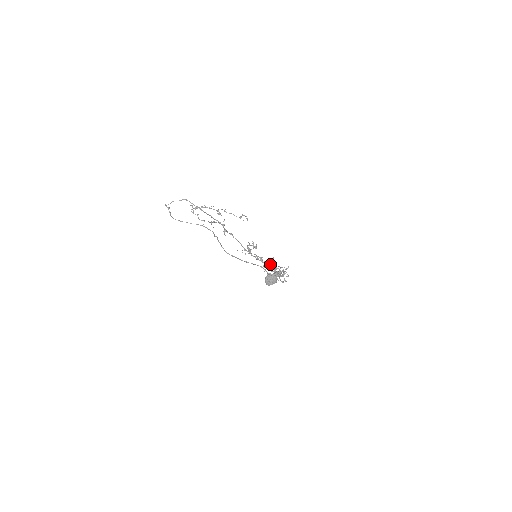
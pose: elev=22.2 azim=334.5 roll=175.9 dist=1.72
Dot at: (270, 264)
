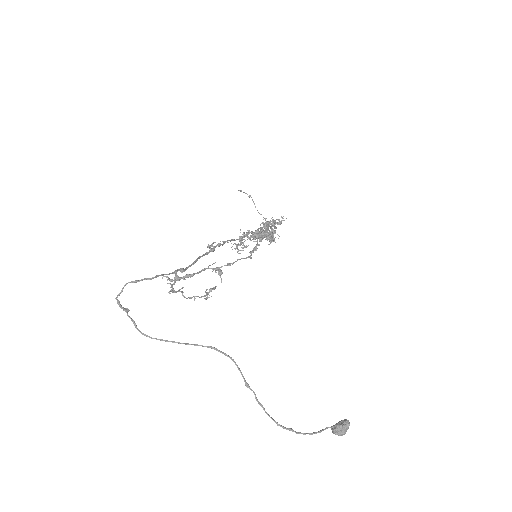
Dot at: (265, 235)
